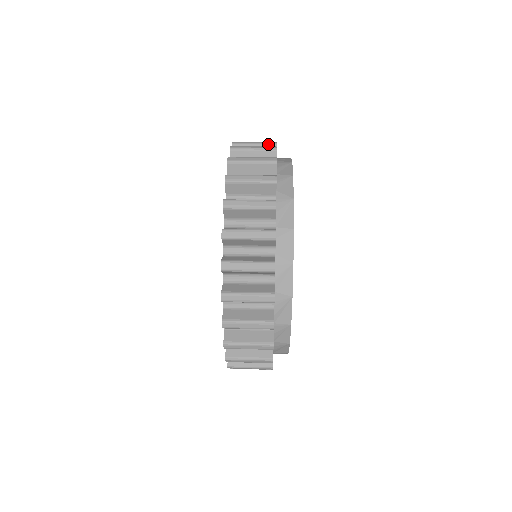
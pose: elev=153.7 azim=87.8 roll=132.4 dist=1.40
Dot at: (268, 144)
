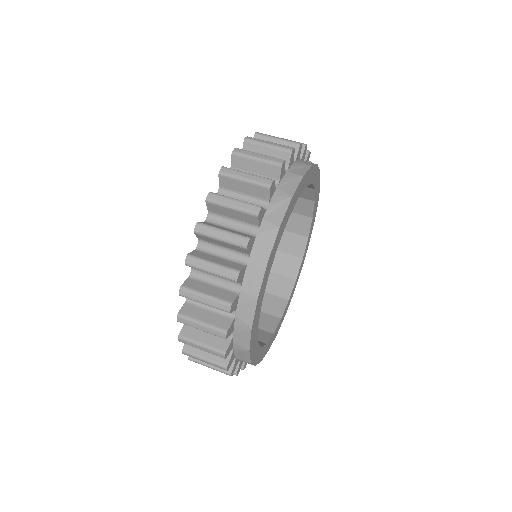
Dot at: (272, 164)
